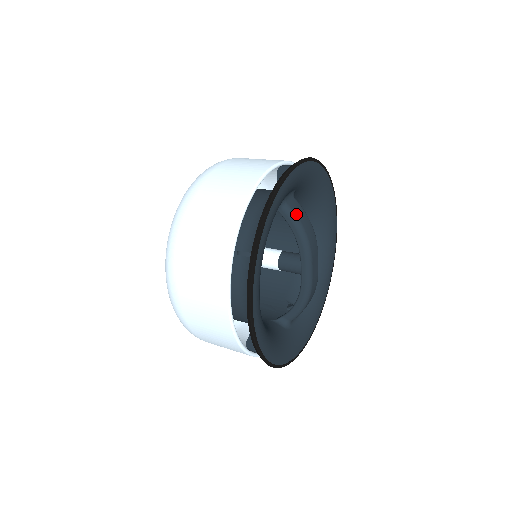
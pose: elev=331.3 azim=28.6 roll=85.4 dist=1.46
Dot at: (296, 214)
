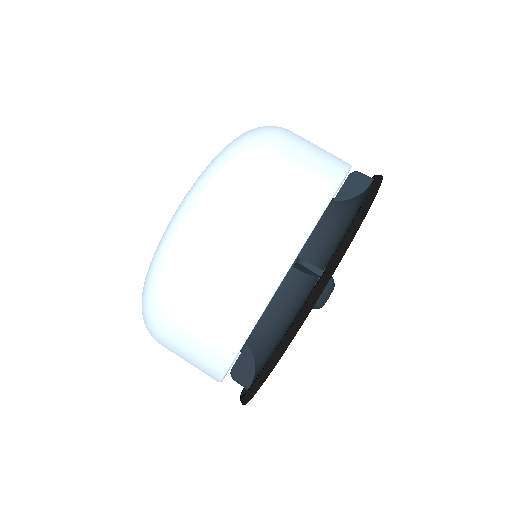
Dot at: occluded
